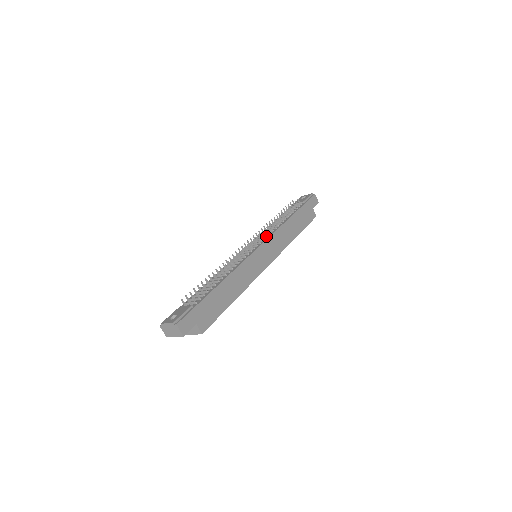
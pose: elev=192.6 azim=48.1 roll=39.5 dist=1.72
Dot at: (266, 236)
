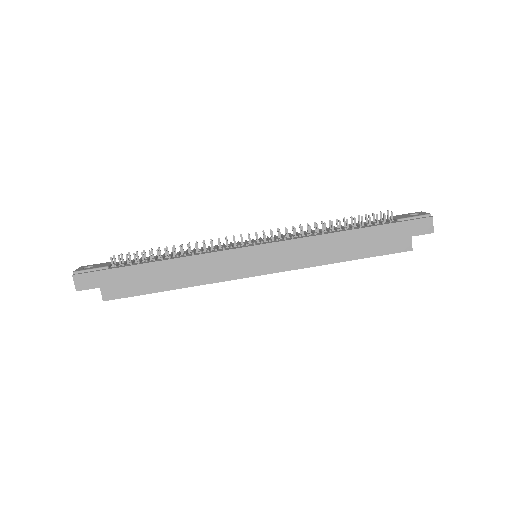
Dot at: (283, 238)
